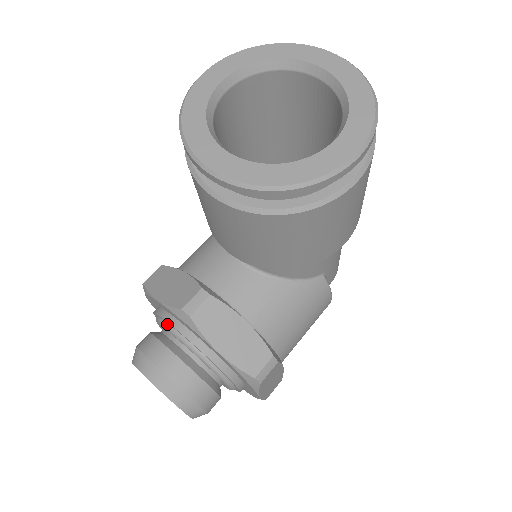
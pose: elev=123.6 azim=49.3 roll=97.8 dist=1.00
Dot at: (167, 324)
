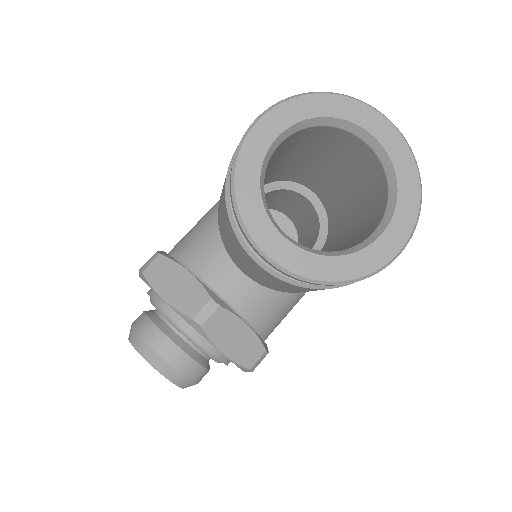
Dot at: (169, 317)
